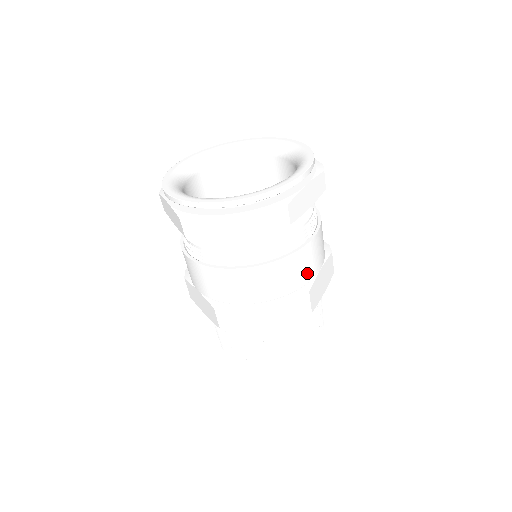
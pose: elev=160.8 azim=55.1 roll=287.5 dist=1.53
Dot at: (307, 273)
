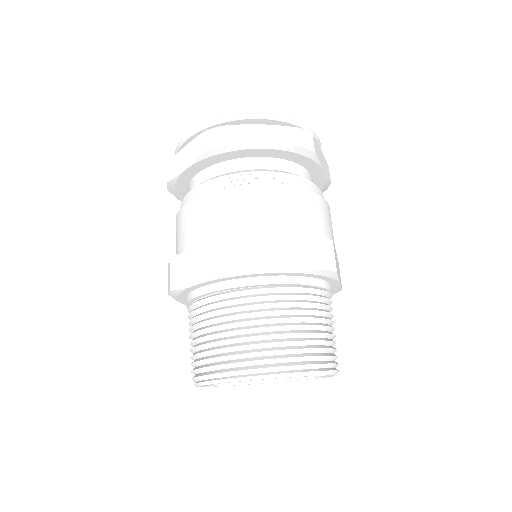
Dot at: (326, 230)
